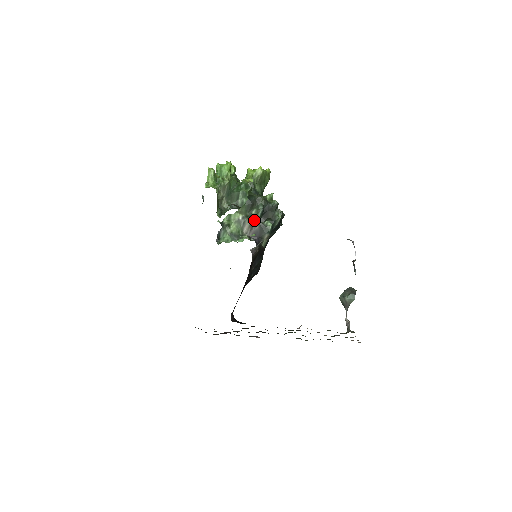
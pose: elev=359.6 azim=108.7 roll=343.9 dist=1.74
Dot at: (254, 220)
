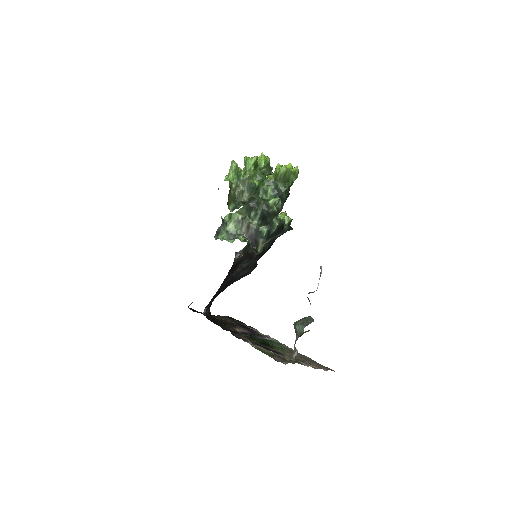
Dot at: (251, 223)
